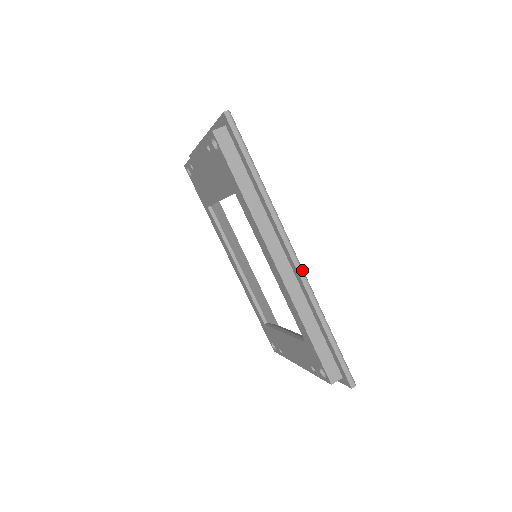
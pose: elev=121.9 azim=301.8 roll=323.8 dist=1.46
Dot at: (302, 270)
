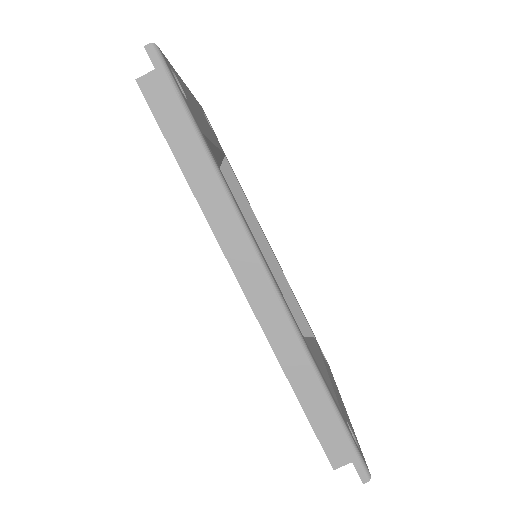
Dot at: (281, 301)
